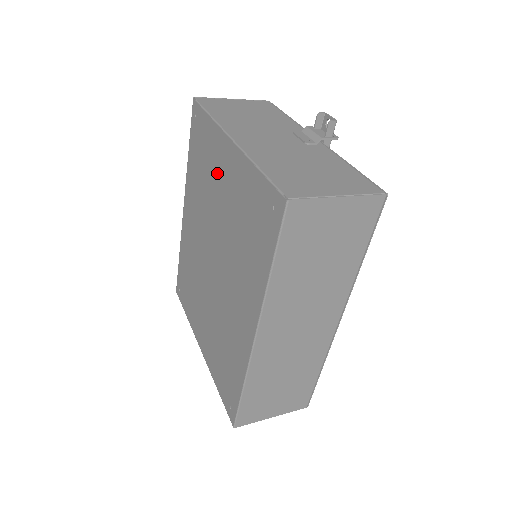
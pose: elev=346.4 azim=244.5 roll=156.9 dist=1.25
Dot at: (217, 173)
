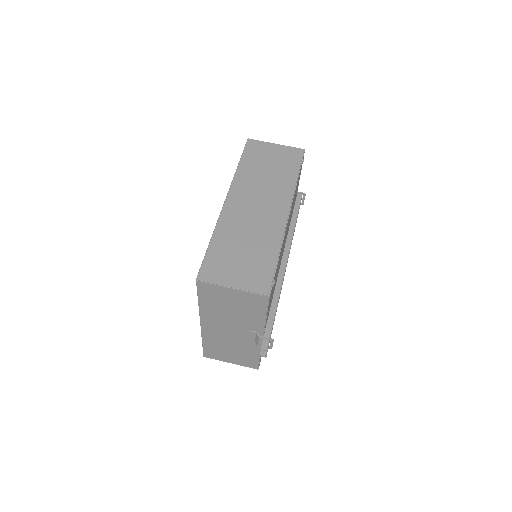
Dot at: occluded
